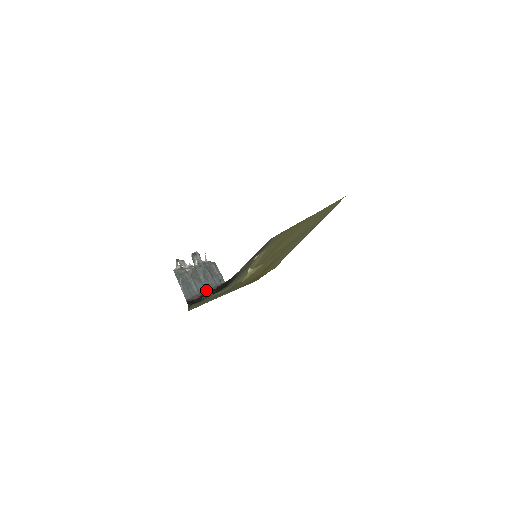
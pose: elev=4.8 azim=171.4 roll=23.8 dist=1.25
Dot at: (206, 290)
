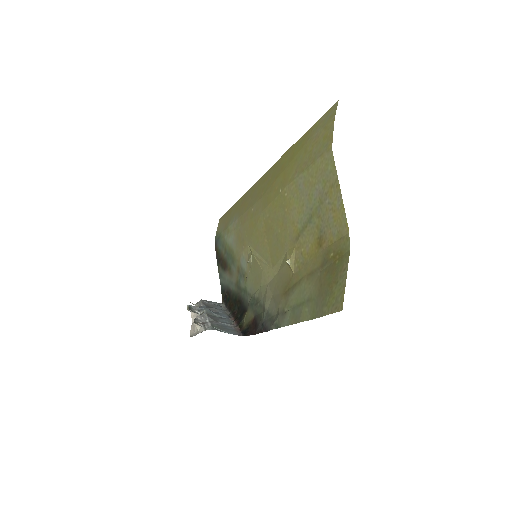
Dot at: (230, 319)
